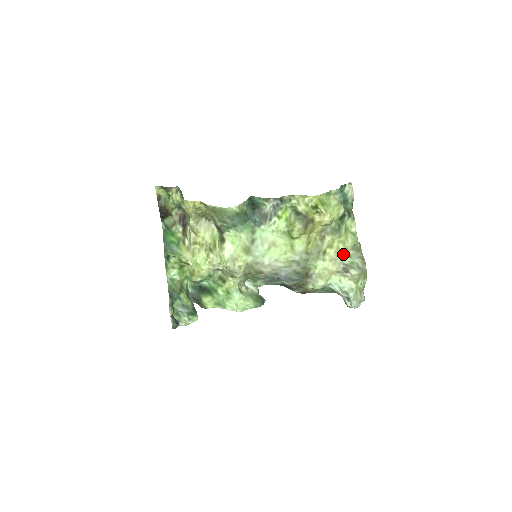
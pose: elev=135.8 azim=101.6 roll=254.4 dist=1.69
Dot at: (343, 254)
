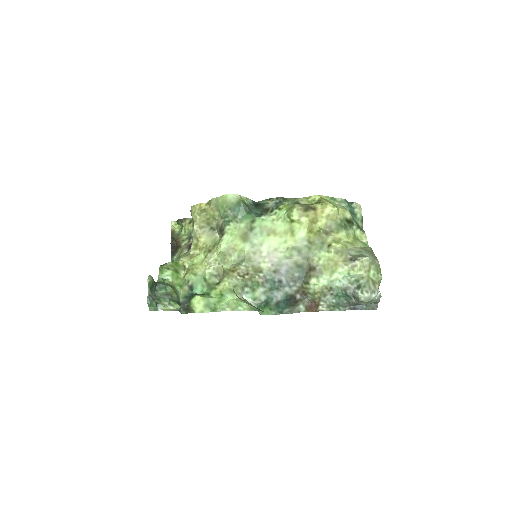
Dot at: (351, 250)
